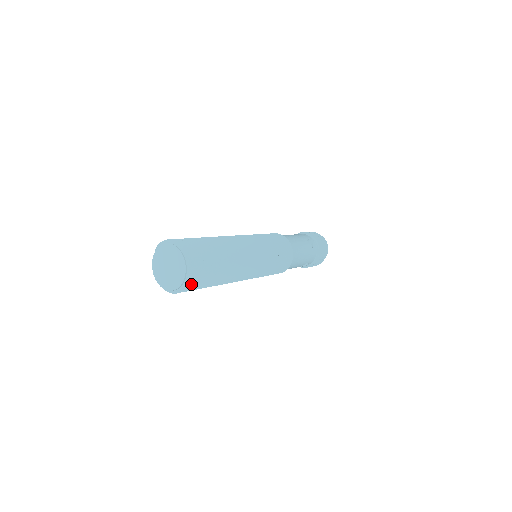
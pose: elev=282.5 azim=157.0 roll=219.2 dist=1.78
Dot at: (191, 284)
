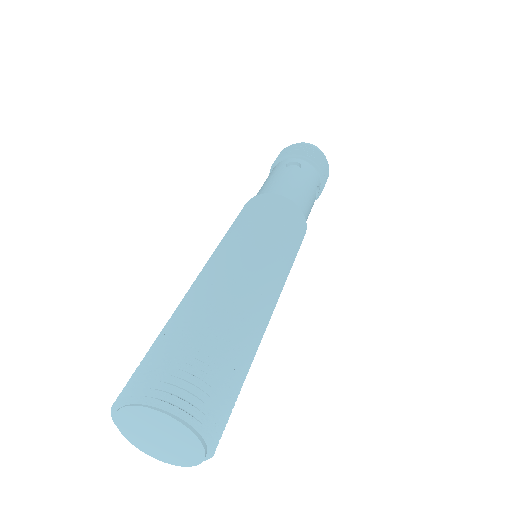
Dot at: (215, 421)
